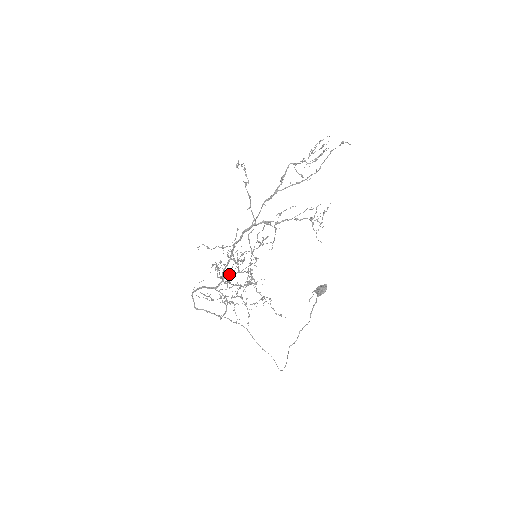
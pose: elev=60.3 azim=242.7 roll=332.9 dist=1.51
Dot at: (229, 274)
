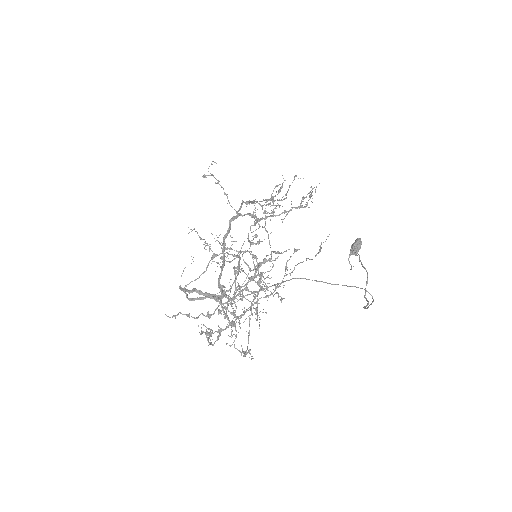
Dot at: occluded
